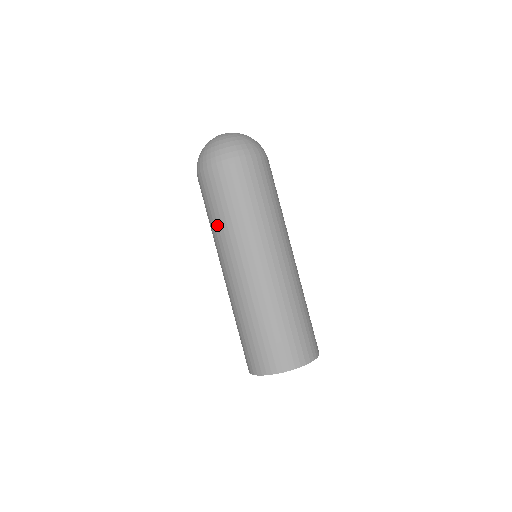
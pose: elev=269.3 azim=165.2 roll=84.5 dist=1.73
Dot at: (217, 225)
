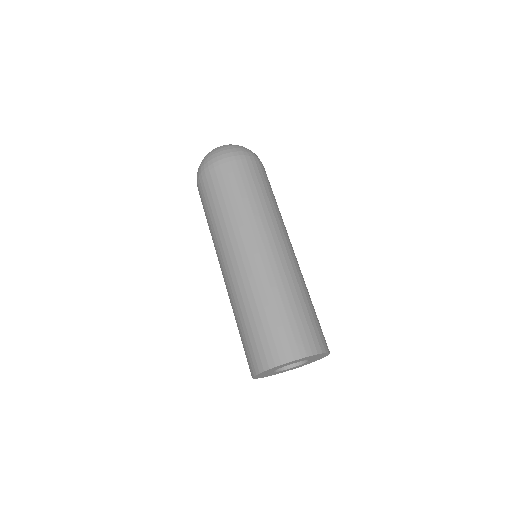
Dot at: (222, 215)
